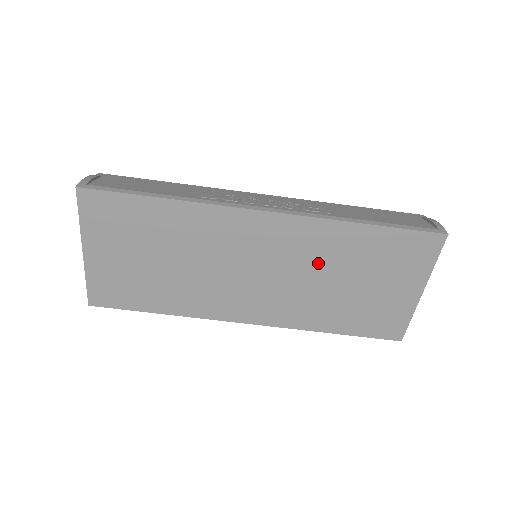
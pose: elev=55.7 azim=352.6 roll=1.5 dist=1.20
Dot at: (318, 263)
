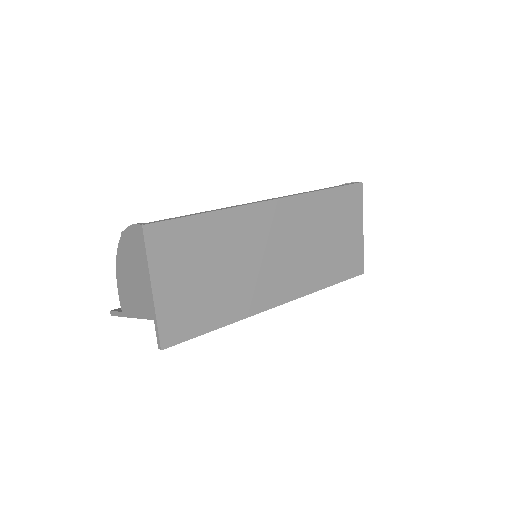
Dot at: (308, 230)
